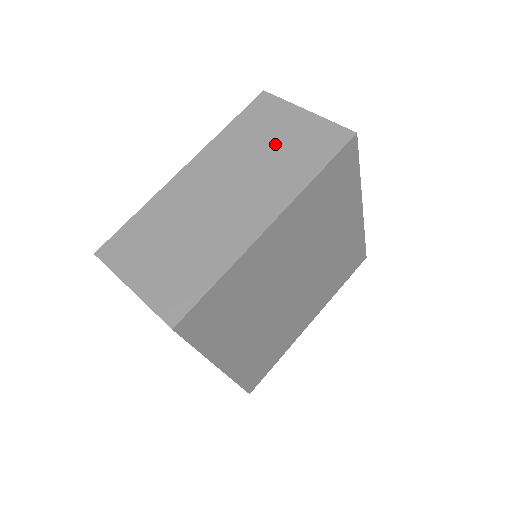
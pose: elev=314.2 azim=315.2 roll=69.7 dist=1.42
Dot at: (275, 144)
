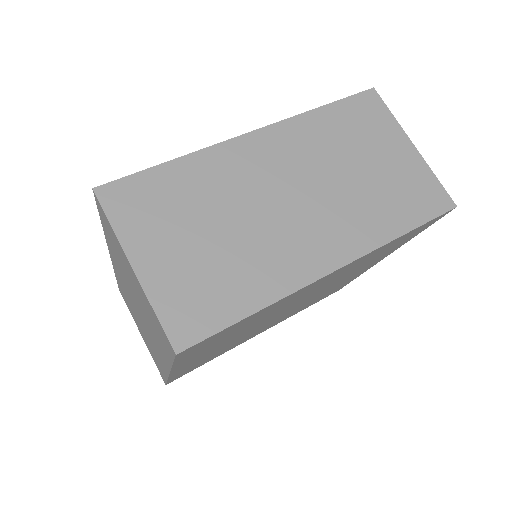
Dot at: (136, 292)
